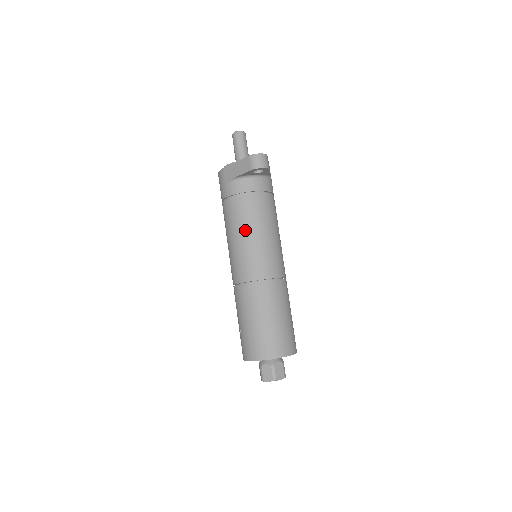
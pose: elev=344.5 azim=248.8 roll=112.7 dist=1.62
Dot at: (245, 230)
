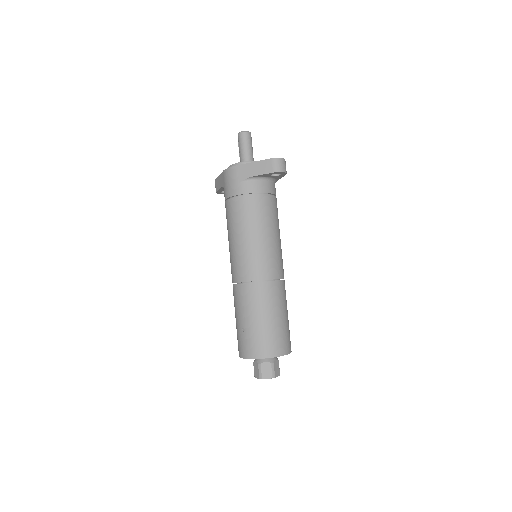
Dot at: (258, 230)
